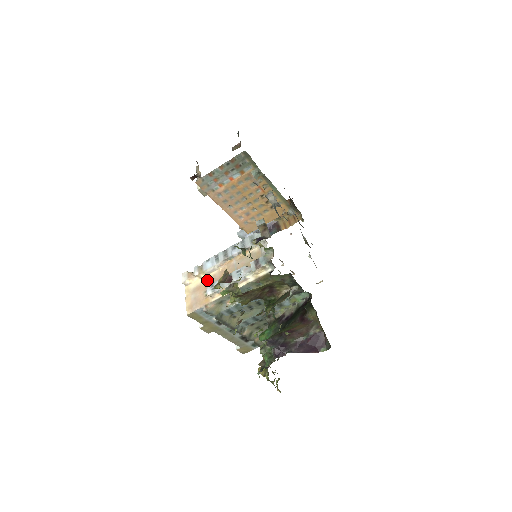
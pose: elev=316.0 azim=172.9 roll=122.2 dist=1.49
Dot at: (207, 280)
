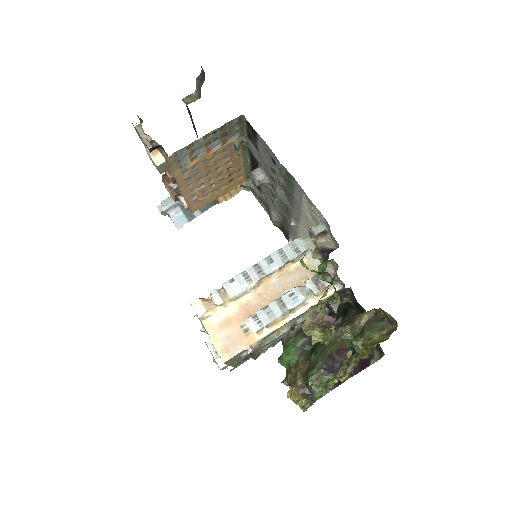
Dot at: (238, 309)
